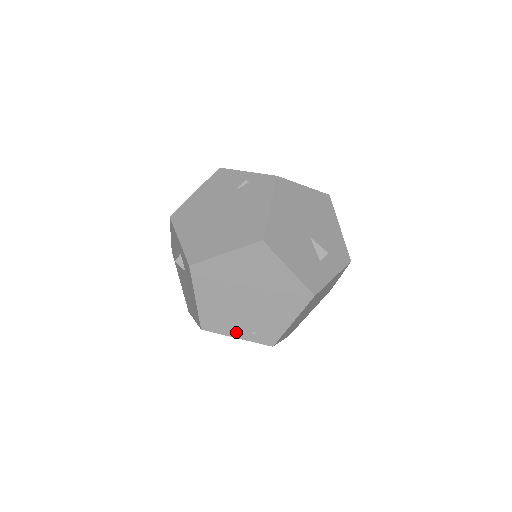
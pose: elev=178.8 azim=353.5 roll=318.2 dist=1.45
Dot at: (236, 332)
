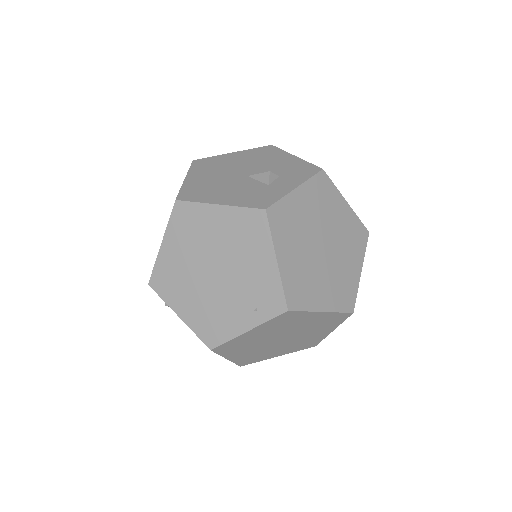
Dot at: (240, 324)
